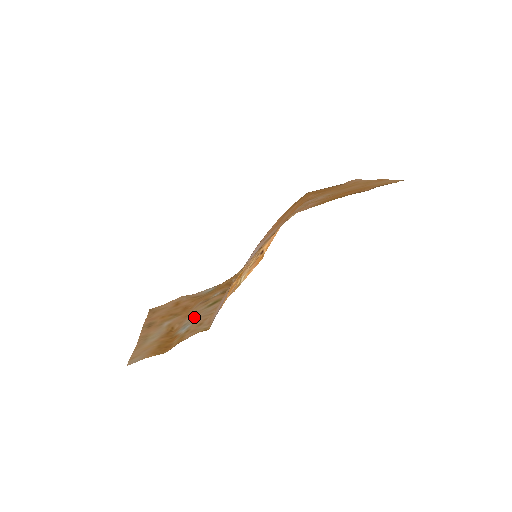
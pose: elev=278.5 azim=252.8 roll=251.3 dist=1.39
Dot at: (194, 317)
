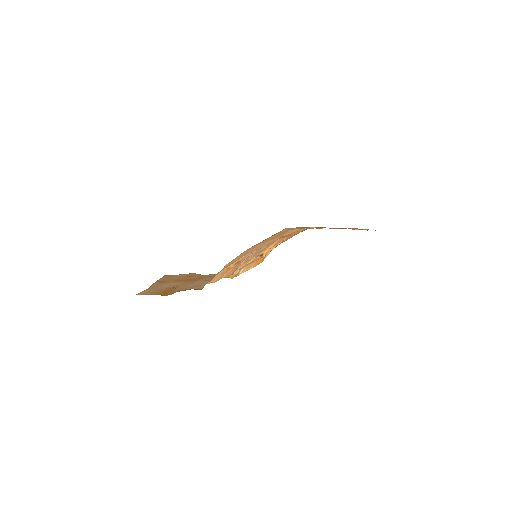
Dot at: (195, 283)
